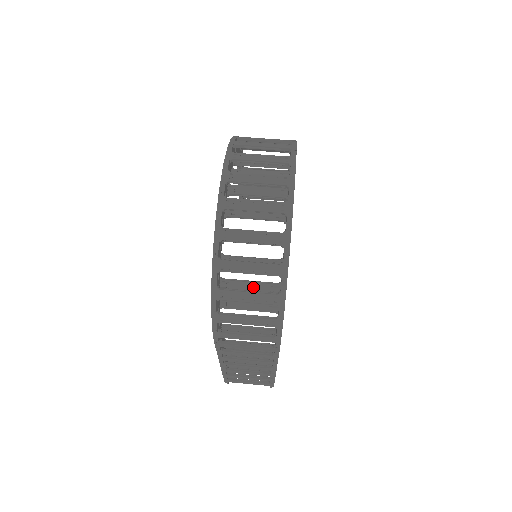
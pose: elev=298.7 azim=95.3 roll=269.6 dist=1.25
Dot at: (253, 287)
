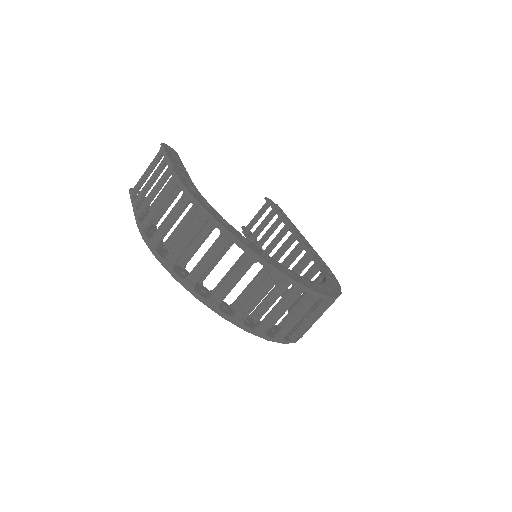
Dot at: occluded
